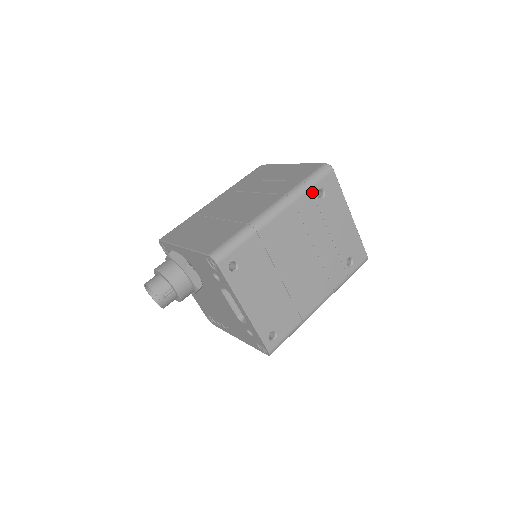
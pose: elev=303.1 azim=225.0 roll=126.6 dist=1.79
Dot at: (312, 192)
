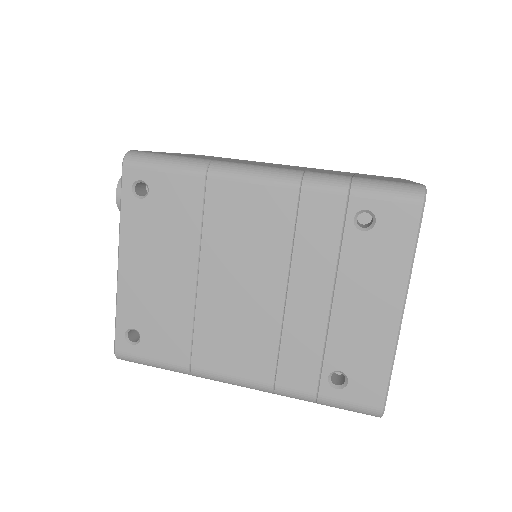
Dot at: (348, 202)
